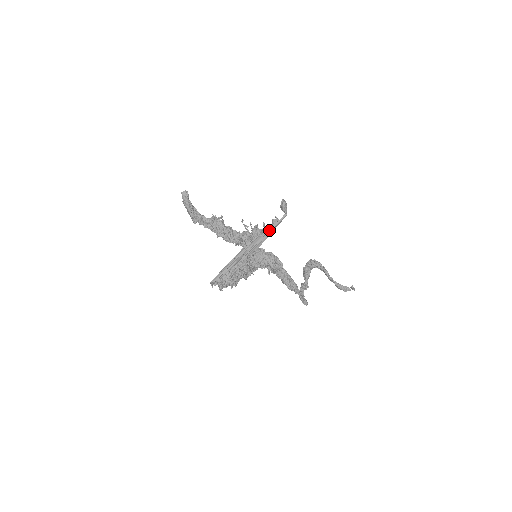
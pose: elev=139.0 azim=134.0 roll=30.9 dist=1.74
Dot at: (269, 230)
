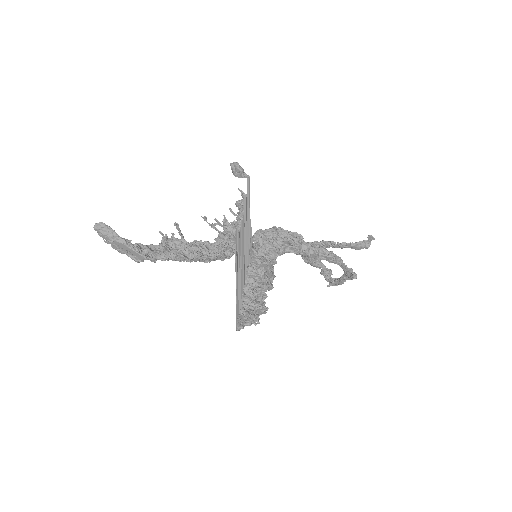
Dot at: (245, 210)
